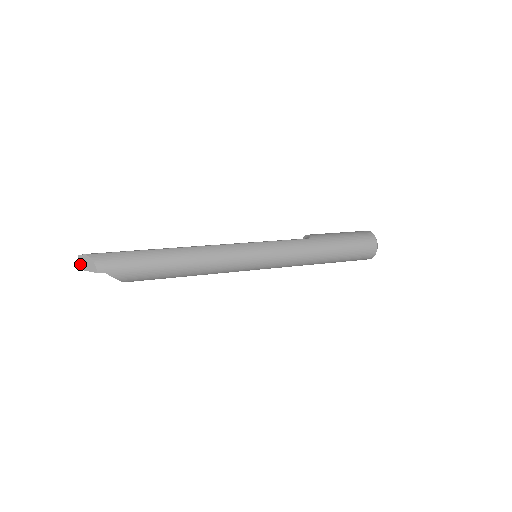
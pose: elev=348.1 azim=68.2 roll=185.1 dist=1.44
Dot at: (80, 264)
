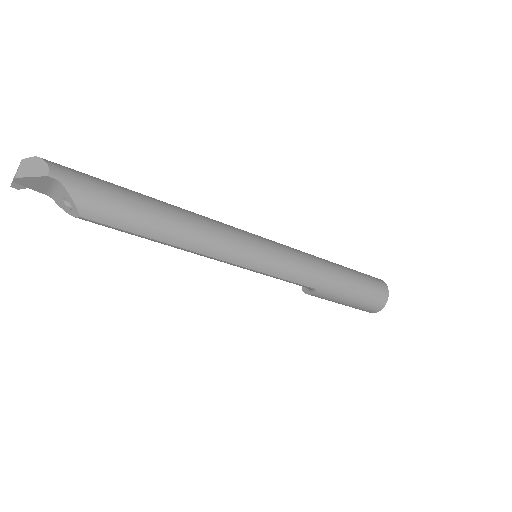
Dot at: (20, 170)
